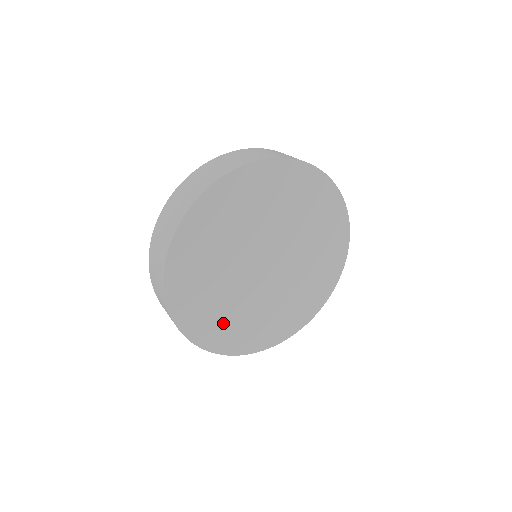
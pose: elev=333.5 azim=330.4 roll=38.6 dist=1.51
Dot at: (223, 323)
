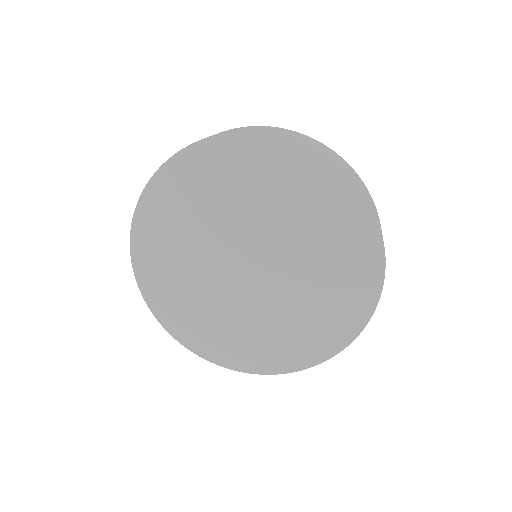
Dot at: (233, 338)
